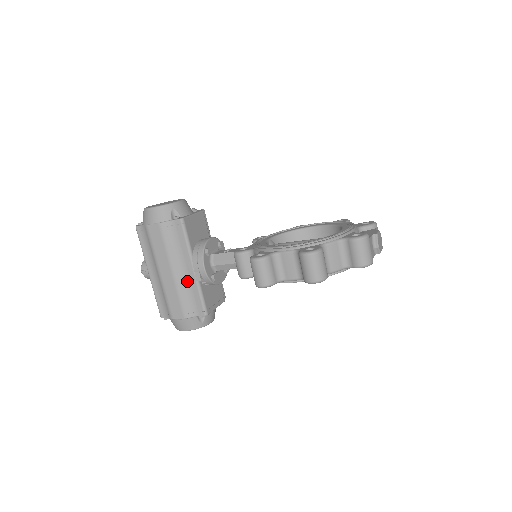
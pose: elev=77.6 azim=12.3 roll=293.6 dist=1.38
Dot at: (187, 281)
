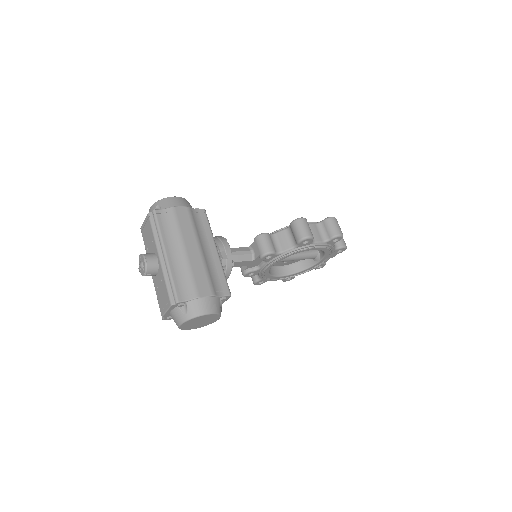
Dot at: (211, 261)
